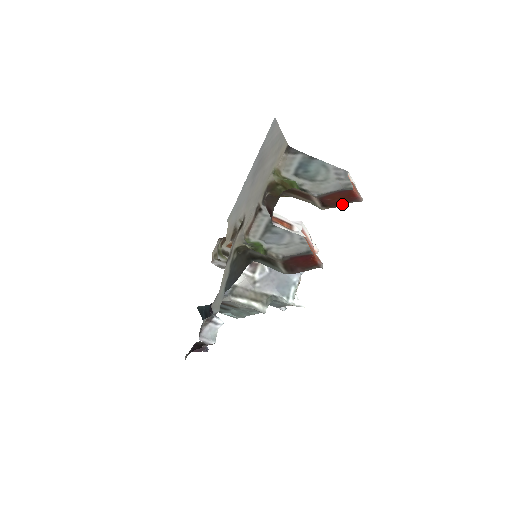
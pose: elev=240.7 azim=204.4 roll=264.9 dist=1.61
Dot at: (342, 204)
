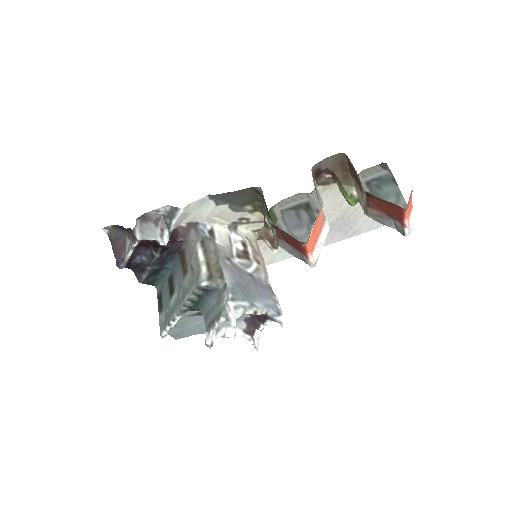
Dot at: (384, 200)
